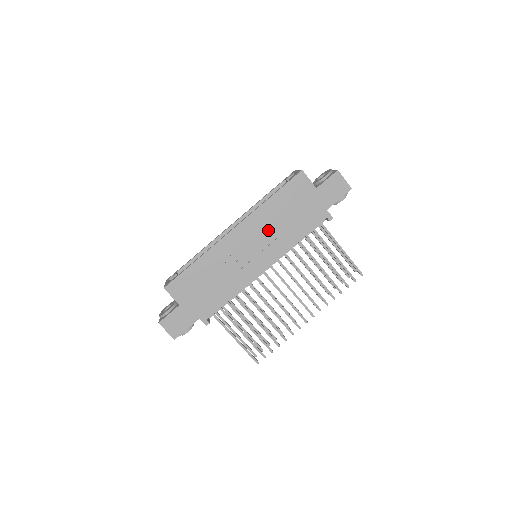
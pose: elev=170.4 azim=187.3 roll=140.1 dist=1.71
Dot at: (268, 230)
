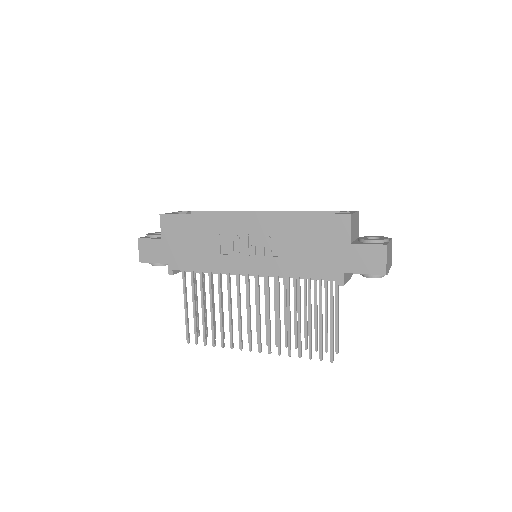
Dot at: (275, 242)
